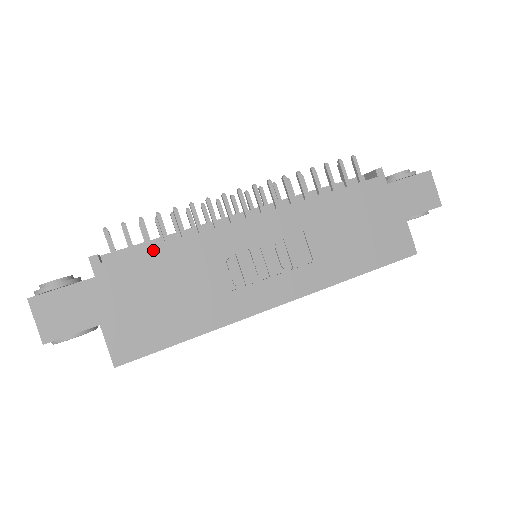
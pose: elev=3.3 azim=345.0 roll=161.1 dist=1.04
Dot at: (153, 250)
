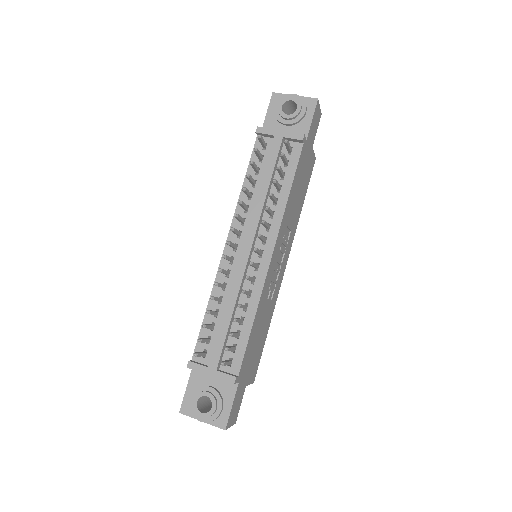
Dot at: (250, 337)
